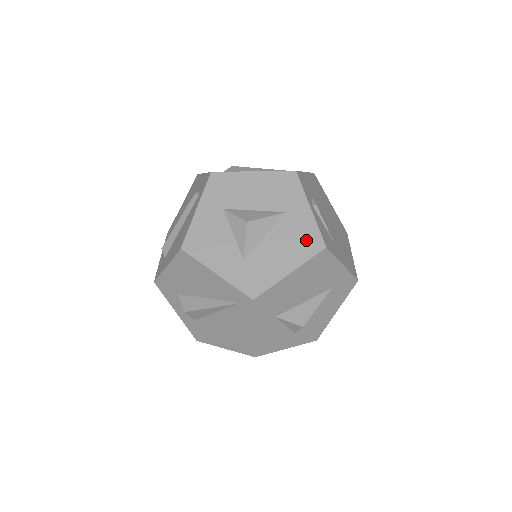
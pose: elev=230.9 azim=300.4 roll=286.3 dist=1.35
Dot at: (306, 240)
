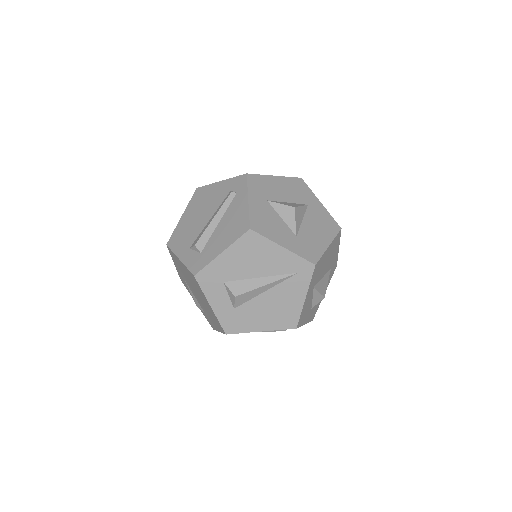
Dot at: (328, 224)
